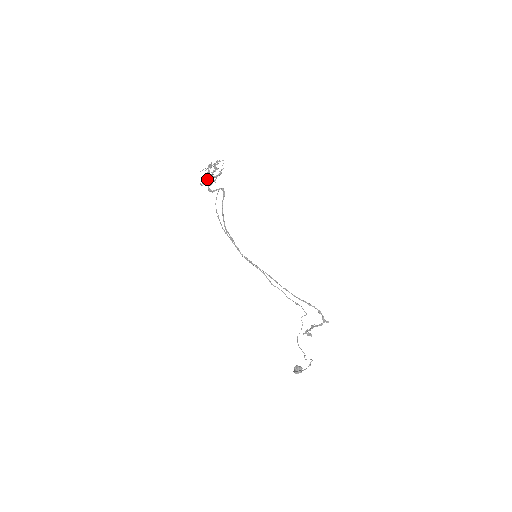
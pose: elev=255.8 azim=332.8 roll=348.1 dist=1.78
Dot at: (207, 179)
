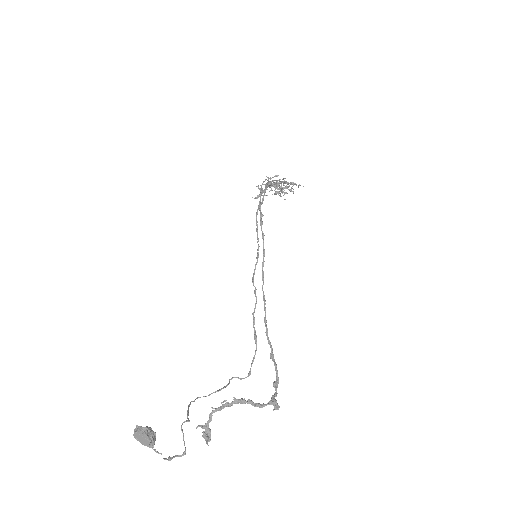
Dot at: occluded
